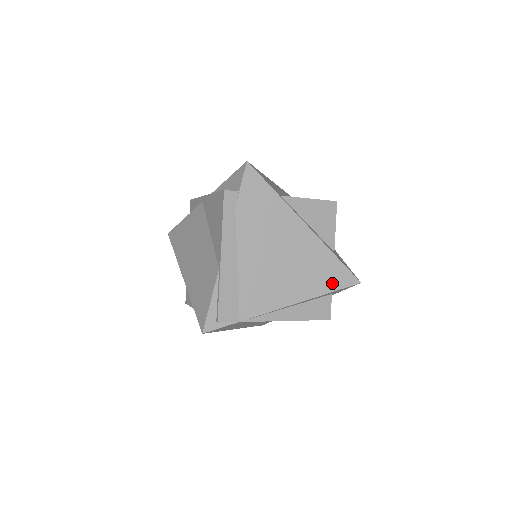
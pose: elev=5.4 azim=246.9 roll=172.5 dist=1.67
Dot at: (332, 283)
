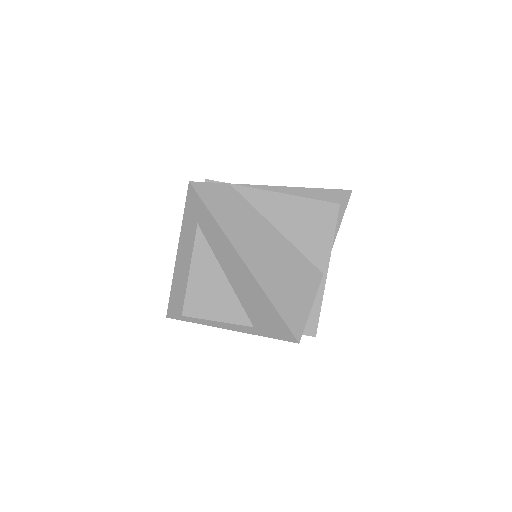
Dot at: occluded
